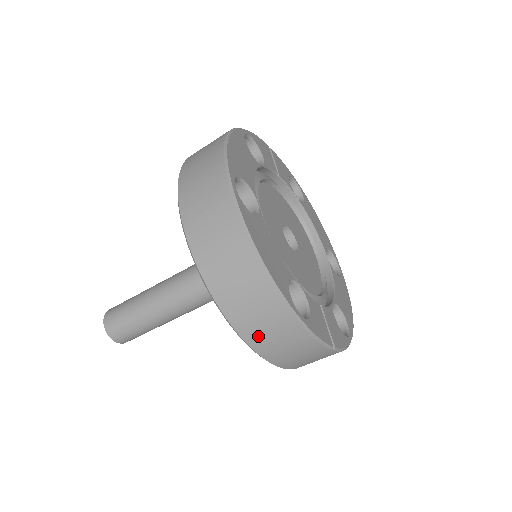
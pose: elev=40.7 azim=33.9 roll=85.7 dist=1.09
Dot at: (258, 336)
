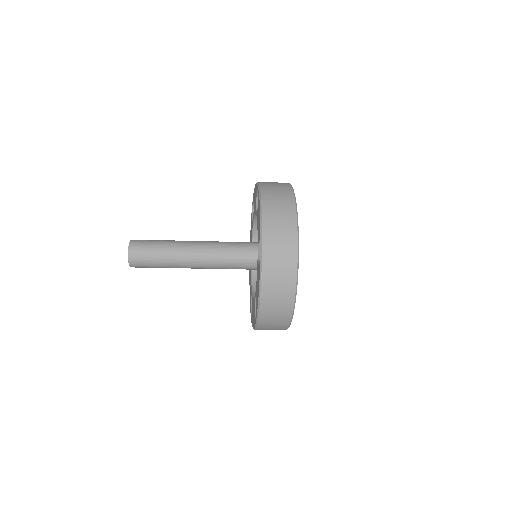
Dot at: (266, 322)
